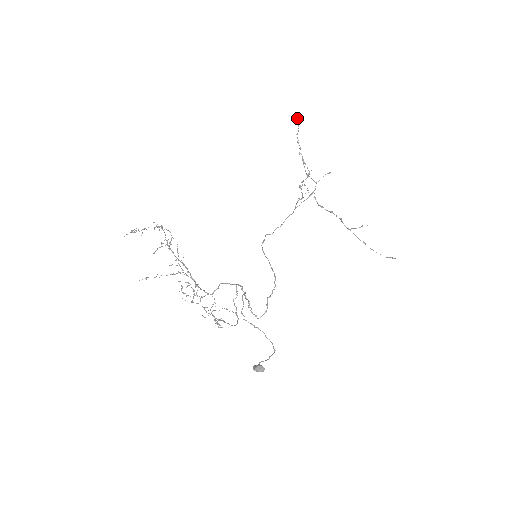
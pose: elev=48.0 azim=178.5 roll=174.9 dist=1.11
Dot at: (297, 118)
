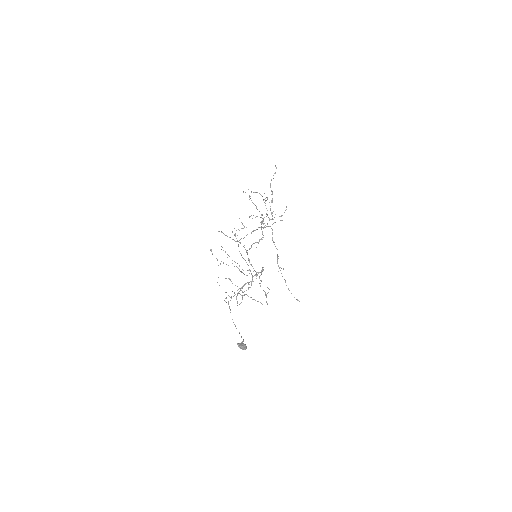
Dot at: (276, 168)
